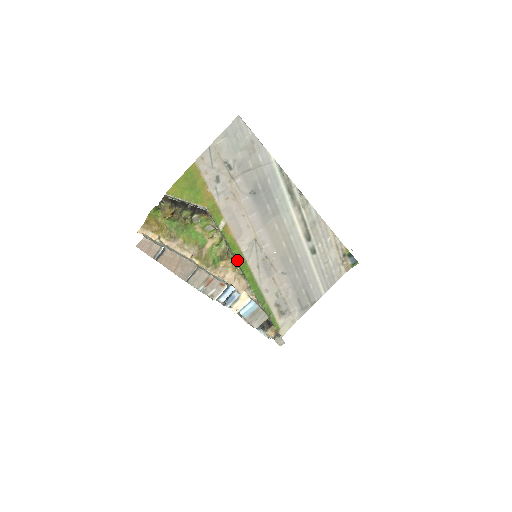
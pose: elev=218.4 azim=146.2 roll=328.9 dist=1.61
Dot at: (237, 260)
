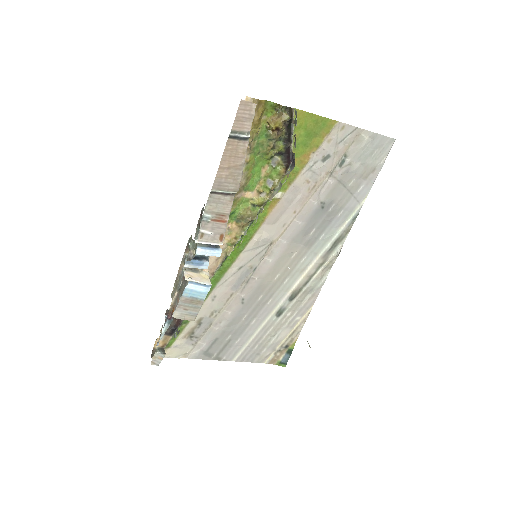
Dot at: (241, 239)
